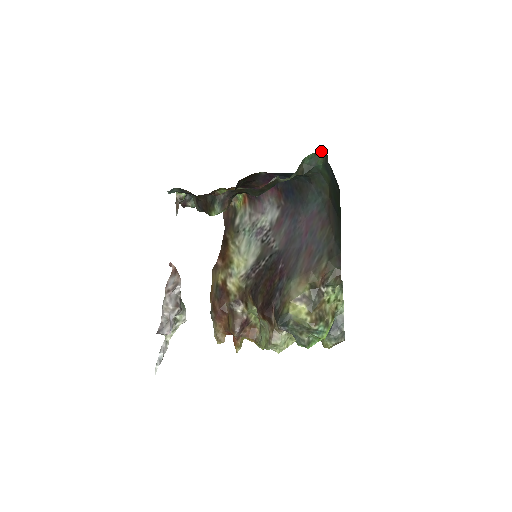
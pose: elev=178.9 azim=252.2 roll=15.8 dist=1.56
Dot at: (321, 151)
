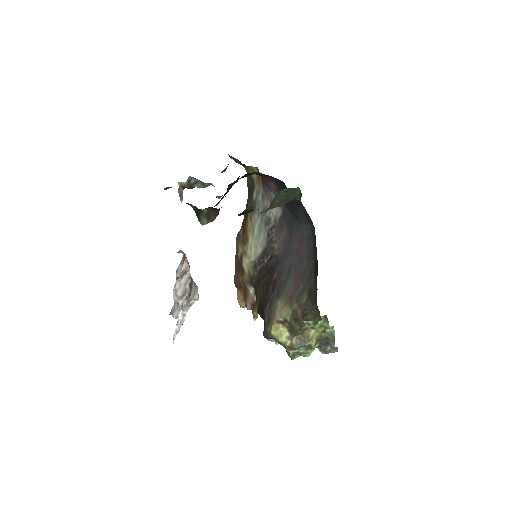
Dot at: occluded
